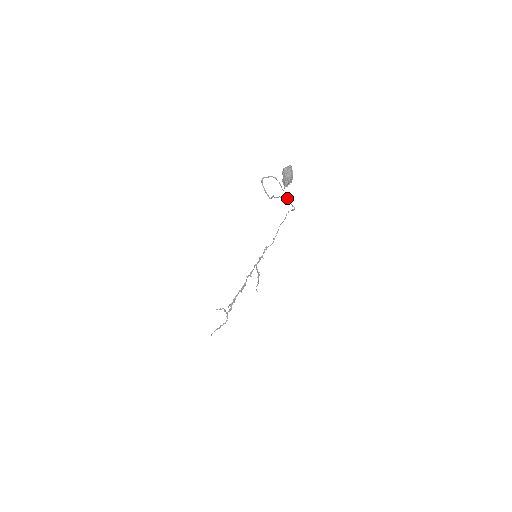
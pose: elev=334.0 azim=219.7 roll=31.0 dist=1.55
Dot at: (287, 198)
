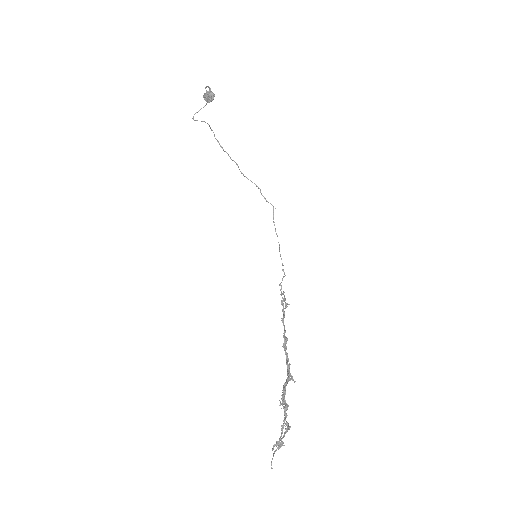
Dot at: occluded
